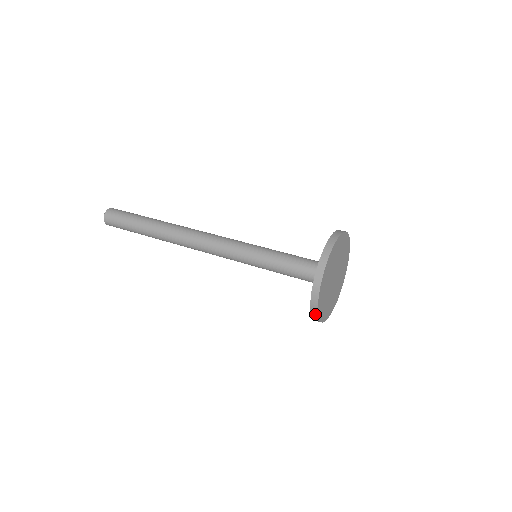
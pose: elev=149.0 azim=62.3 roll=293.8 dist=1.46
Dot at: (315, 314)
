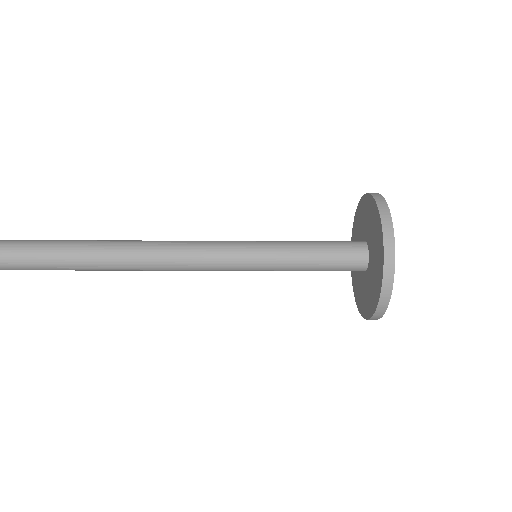
Dot at: (389, 229)
